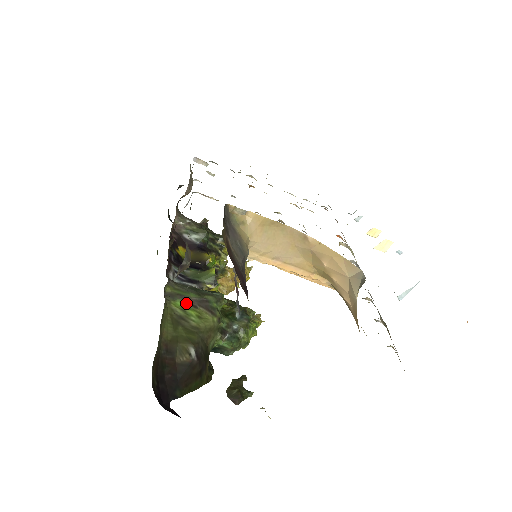
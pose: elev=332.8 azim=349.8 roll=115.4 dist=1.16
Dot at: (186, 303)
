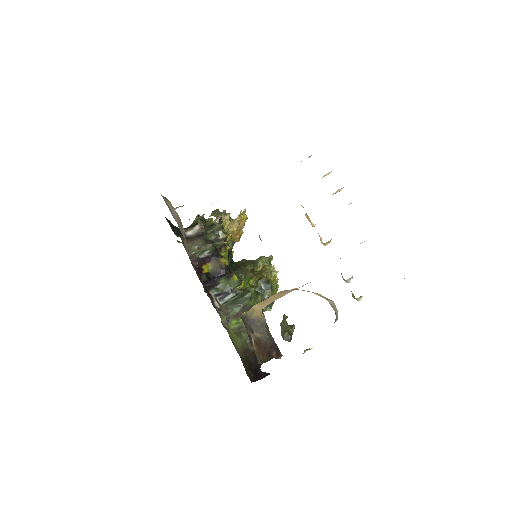
Dot at: (236, 318)
